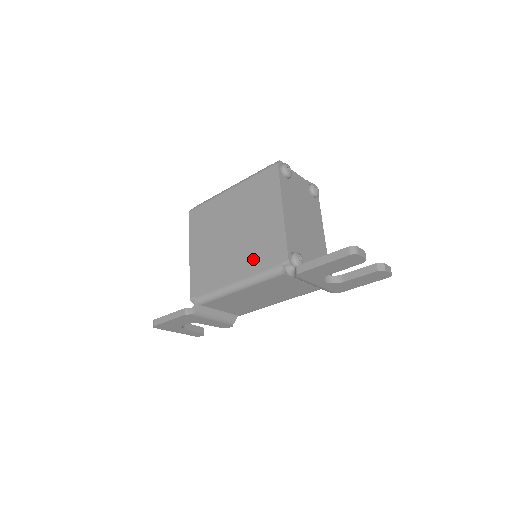
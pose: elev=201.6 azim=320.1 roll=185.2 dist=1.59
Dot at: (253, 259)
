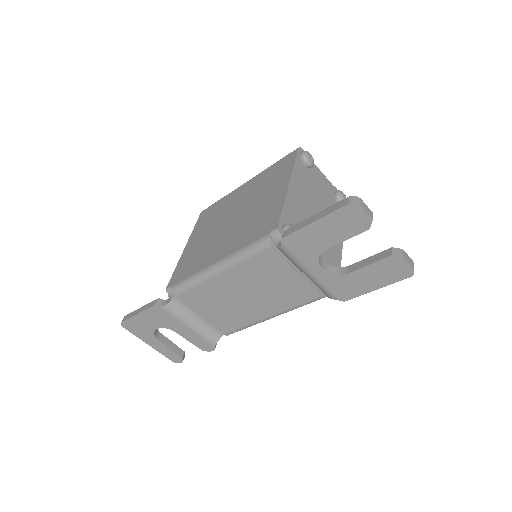
Dot at: (242, 236)
